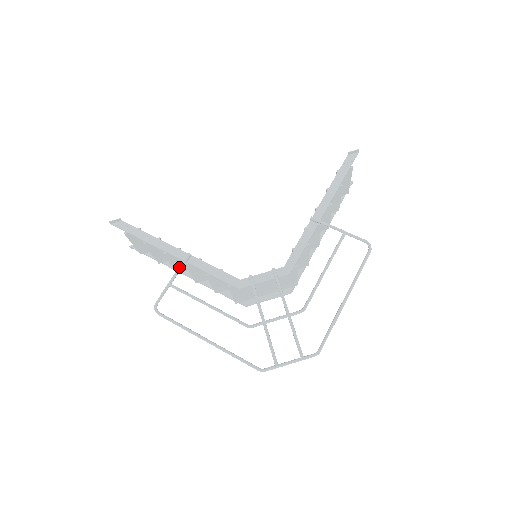
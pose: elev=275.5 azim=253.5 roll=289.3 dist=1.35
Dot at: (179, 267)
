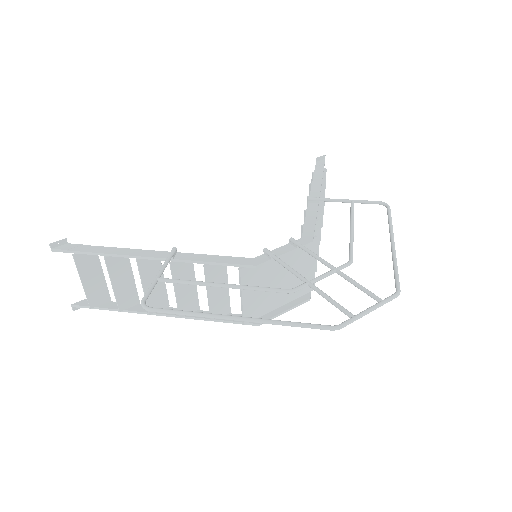
Dot at: (165, 261)
